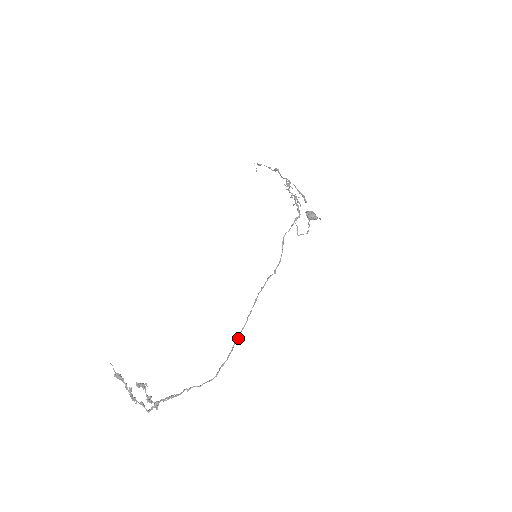
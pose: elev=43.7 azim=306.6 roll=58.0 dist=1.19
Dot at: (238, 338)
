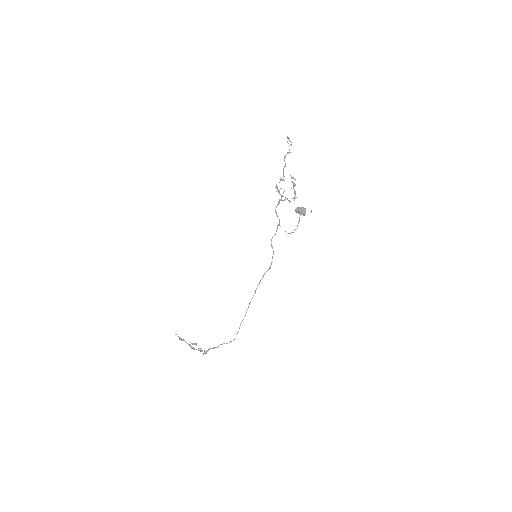
Dot at: occluded
